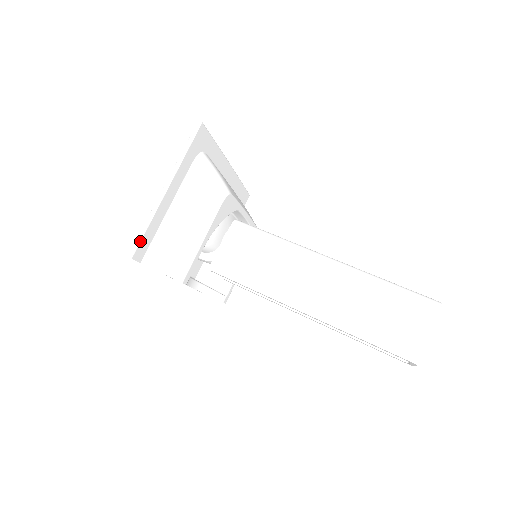
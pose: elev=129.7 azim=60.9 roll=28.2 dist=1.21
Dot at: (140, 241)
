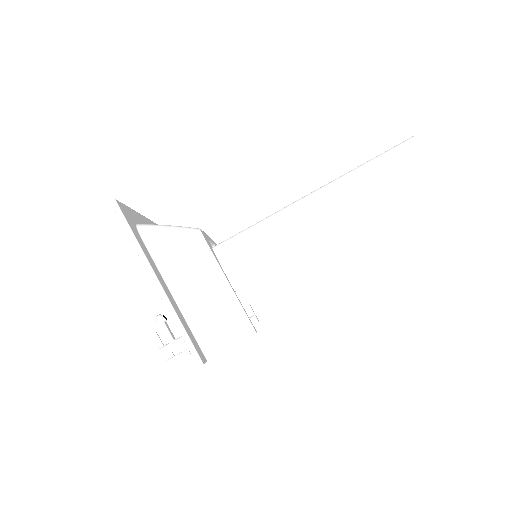
Dot at: (192, 344)
